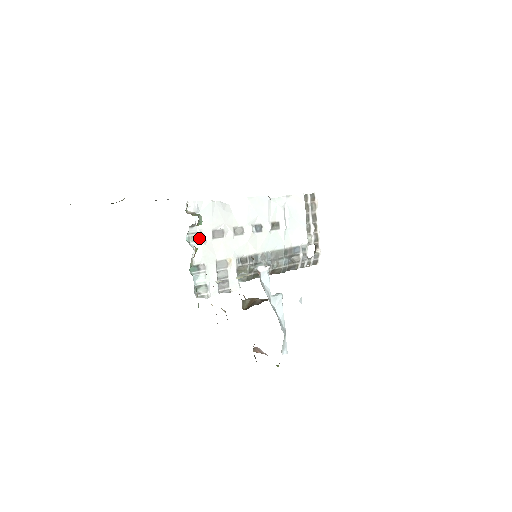
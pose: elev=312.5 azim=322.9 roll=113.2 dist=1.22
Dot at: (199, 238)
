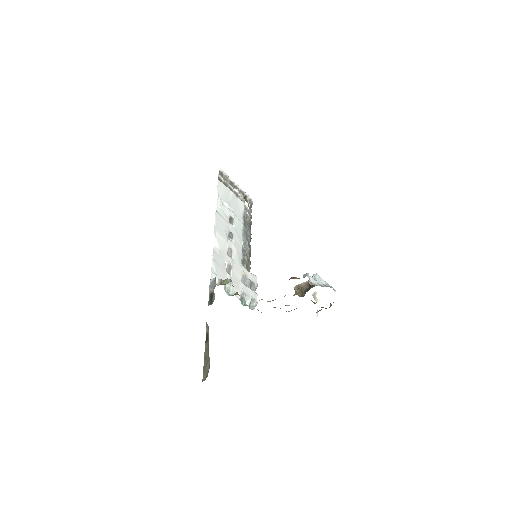
Dot at: (229, 286)
